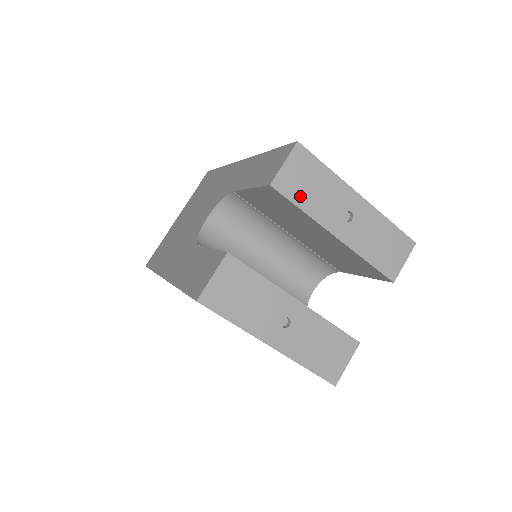
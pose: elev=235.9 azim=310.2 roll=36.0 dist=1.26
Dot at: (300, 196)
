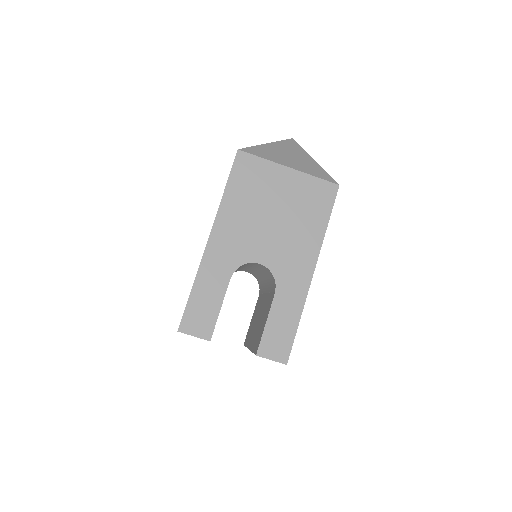
Dot at: occluded
